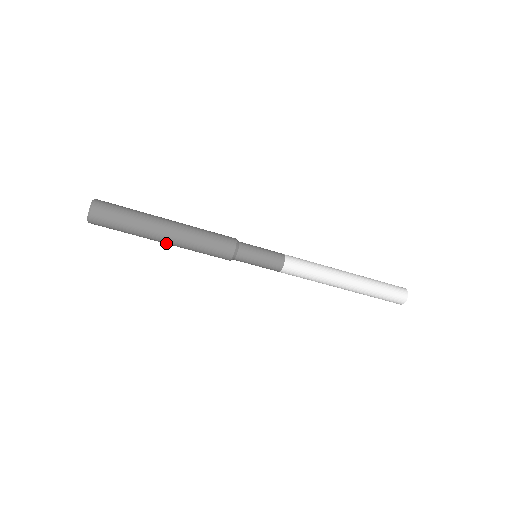
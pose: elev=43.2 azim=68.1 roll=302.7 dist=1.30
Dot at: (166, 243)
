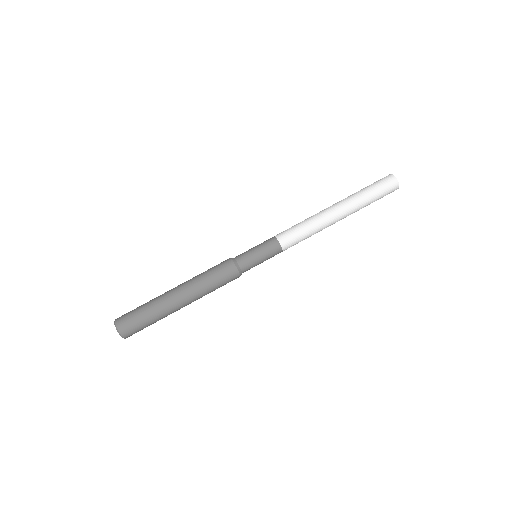
Dot at: (185, 304)
